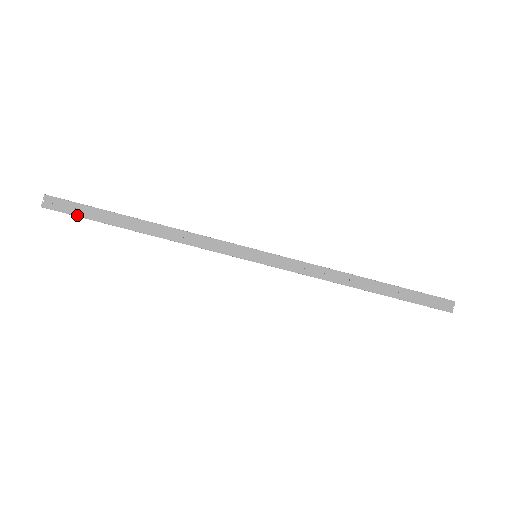
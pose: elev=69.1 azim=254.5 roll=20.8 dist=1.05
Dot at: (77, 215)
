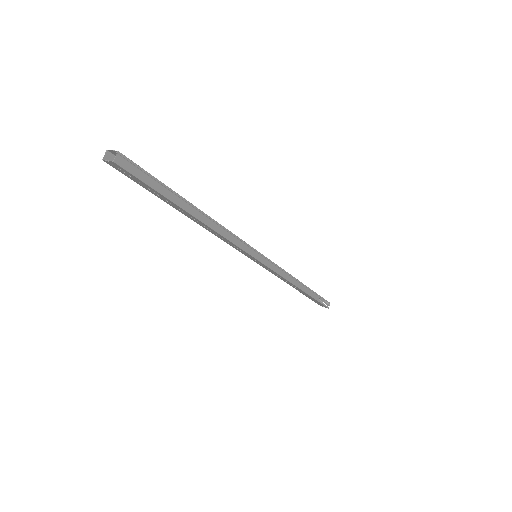
Dot at: (137, 183)
